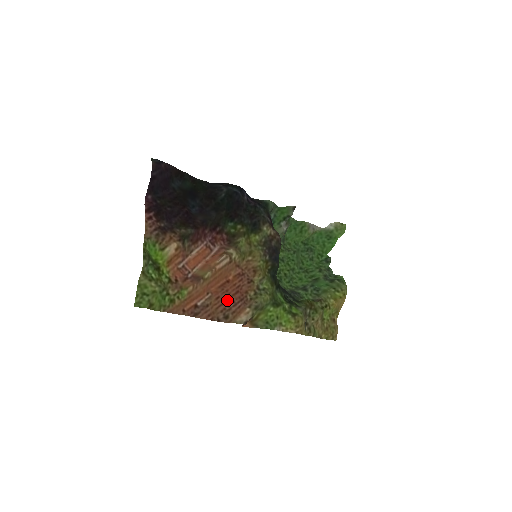
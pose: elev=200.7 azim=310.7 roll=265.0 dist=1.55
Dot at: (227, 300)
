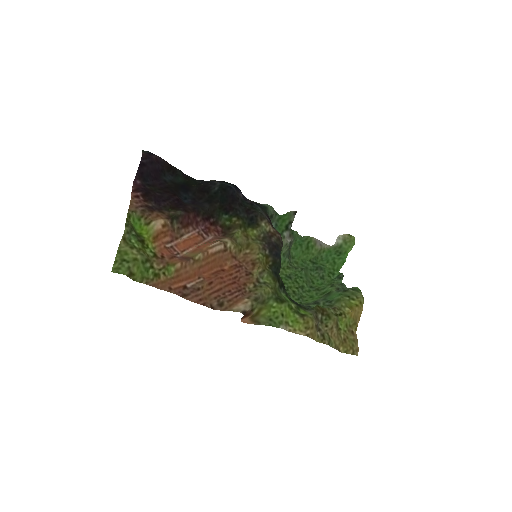
Dot at: (222, 288)
